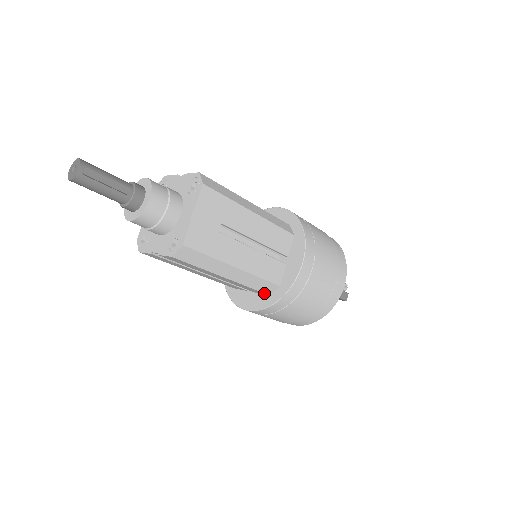
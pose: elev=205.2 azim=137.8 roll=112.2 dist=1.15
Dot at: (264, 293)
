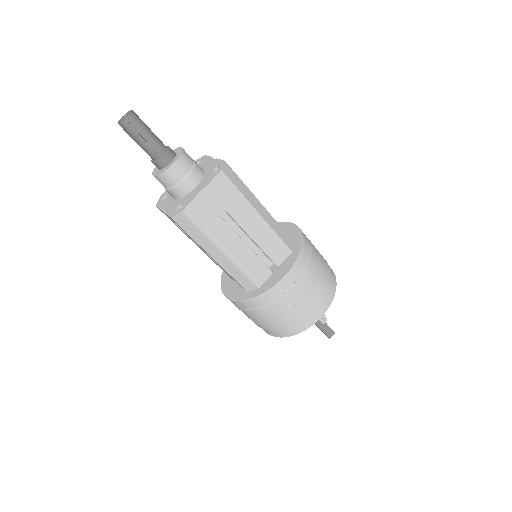
Dot at: occluded
